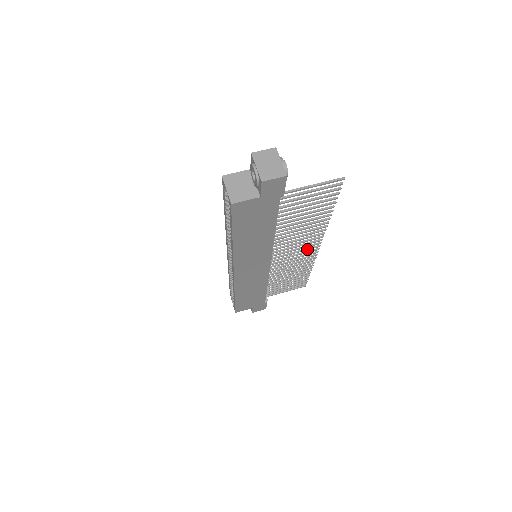
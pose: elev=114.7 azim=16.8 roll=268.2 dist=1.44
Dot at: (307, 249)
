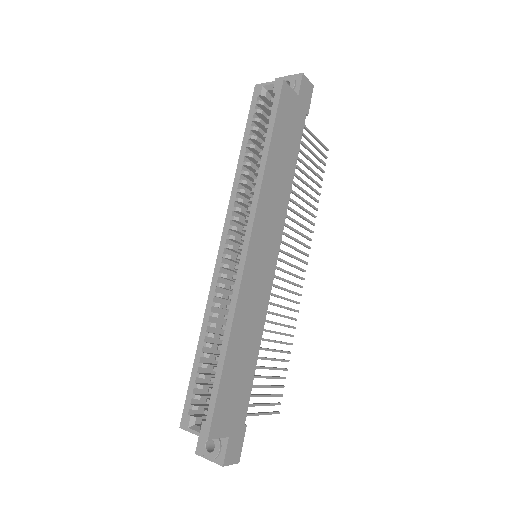
Dot at: (296, 275)
